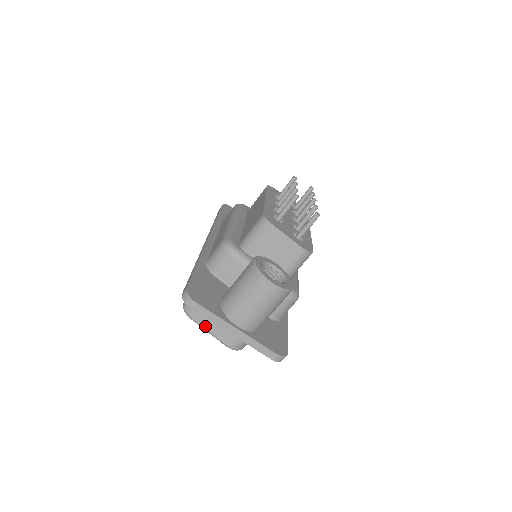
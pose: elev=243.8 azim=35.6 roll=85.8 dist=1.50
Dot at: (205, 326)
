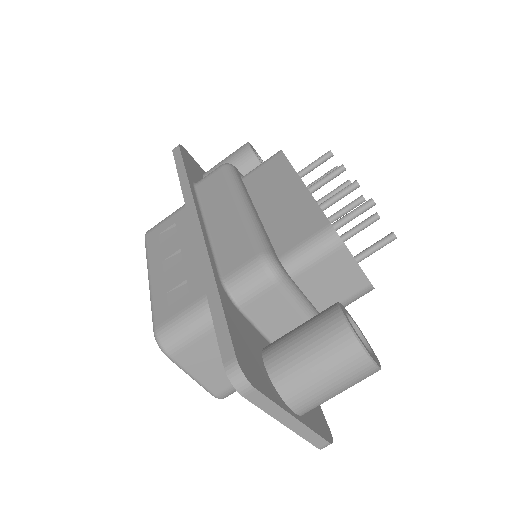
Dot at: (190, 370)
